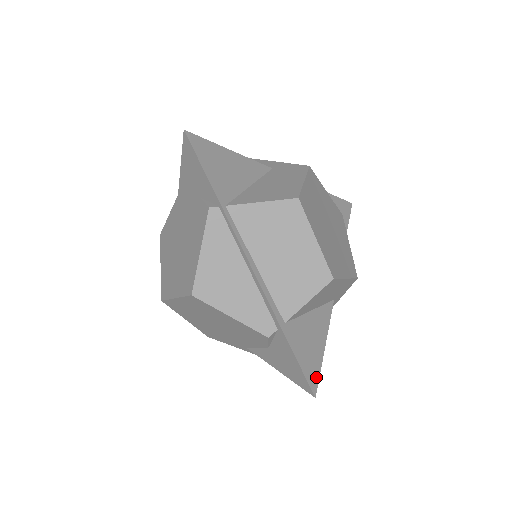
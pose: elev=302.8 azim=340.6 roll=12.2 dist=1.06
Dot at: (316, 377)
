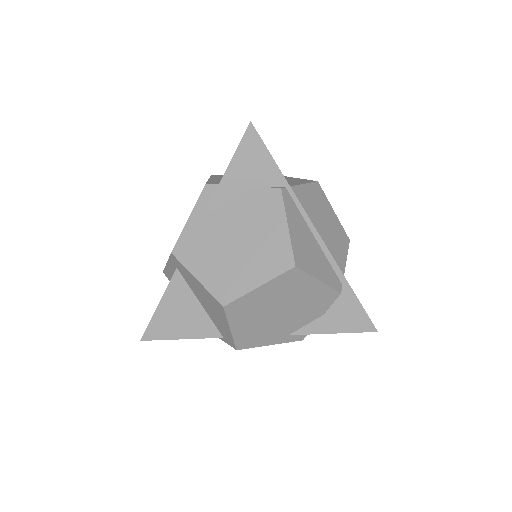
Dot at: occluded
